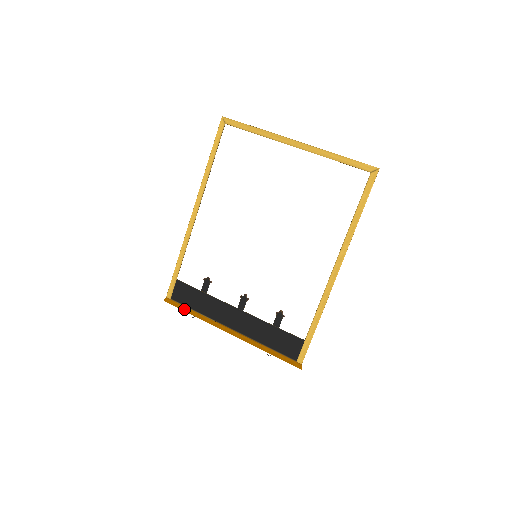
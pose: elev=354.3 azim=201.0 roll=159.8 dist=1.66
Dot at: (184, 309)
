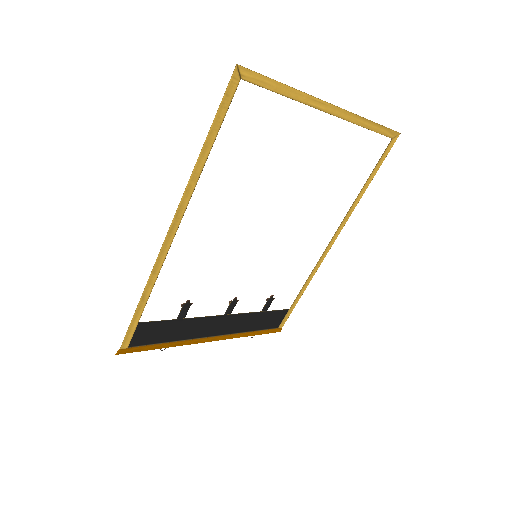
Dot at: (151, 348)
